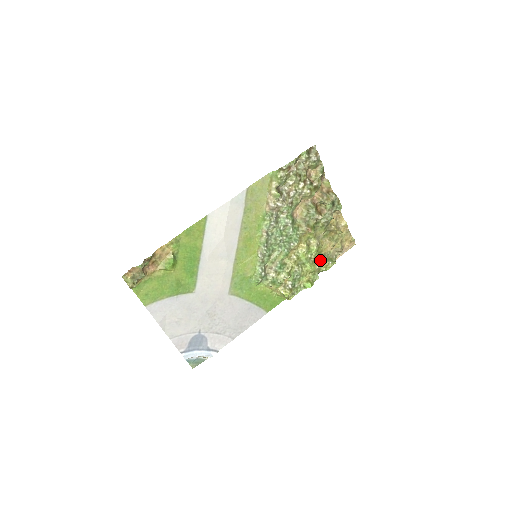
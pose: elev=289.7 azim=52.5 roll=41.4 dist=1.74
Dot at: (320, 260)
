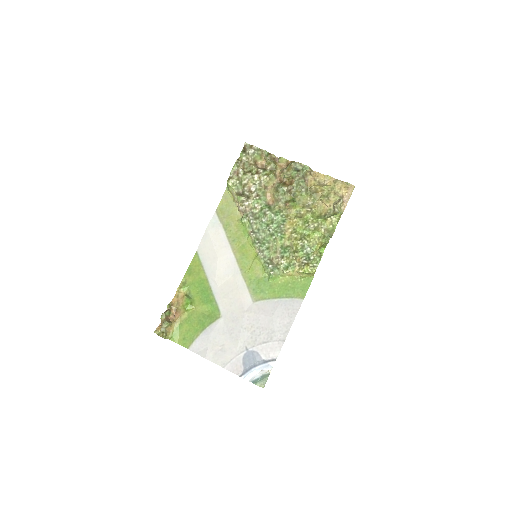
Dot at: (321, 222)
